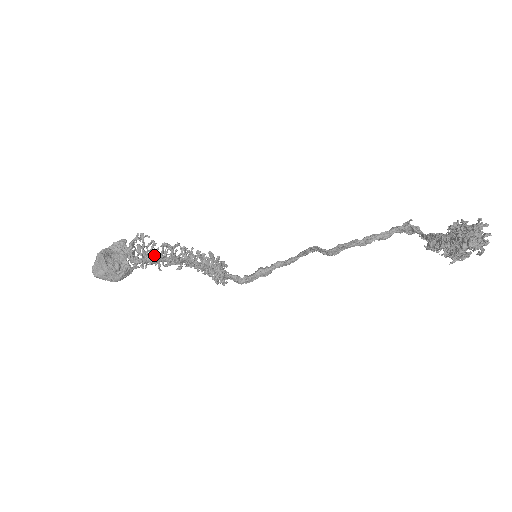
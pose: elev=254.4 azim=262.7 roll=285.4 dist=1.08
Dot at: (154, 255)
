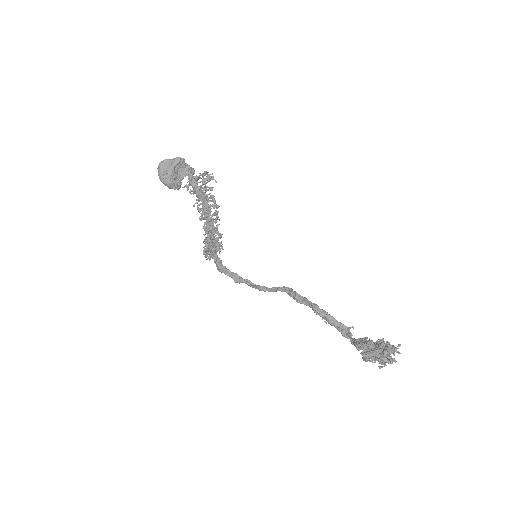
Dot at: (205, 193)
